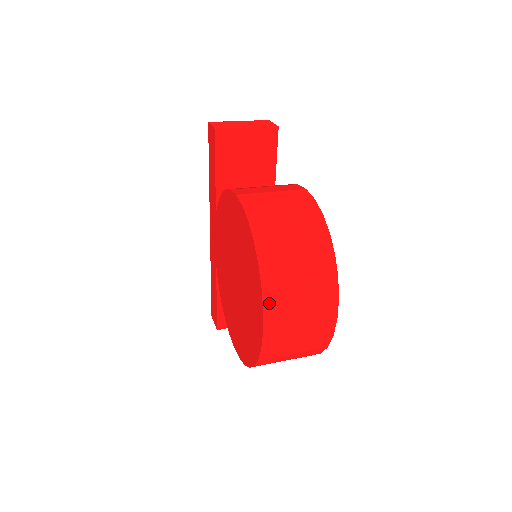
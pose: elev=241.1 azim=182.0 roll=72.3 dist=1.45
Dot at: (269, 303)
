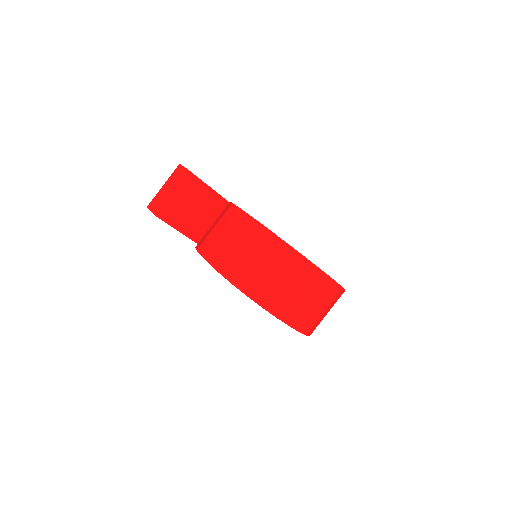
Dot at: (276, 311)
